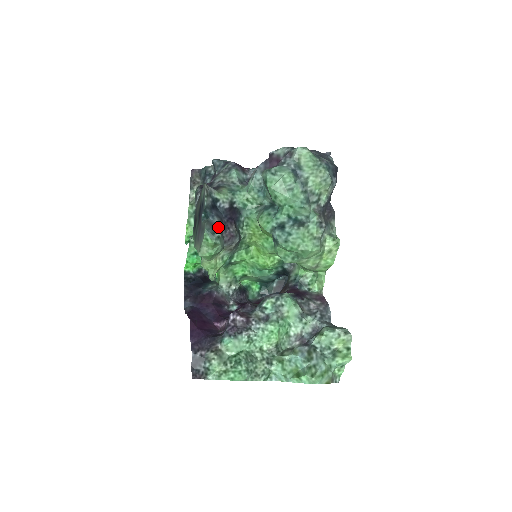
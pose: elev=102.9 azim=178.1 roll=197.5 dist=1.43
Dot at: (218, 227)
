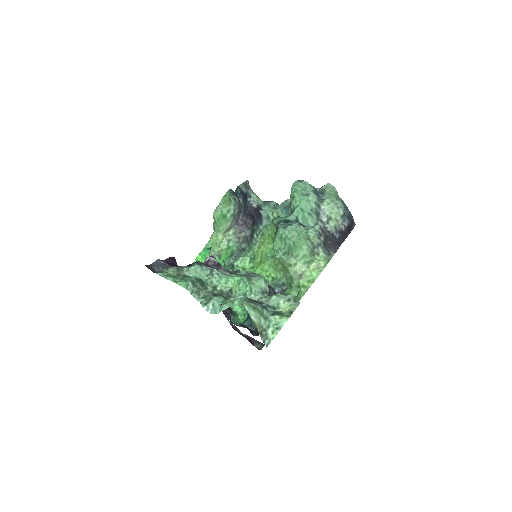
Dot at: (239, 200)
